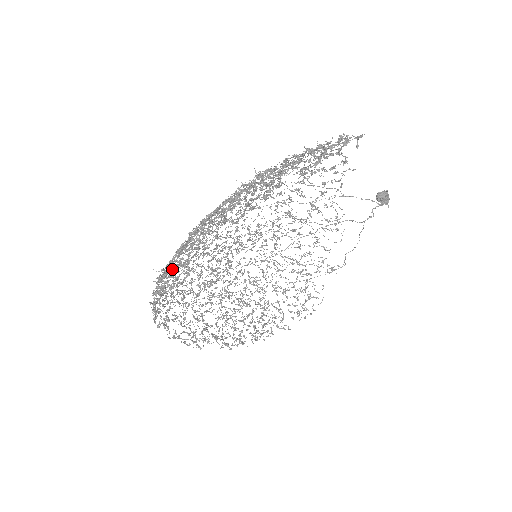
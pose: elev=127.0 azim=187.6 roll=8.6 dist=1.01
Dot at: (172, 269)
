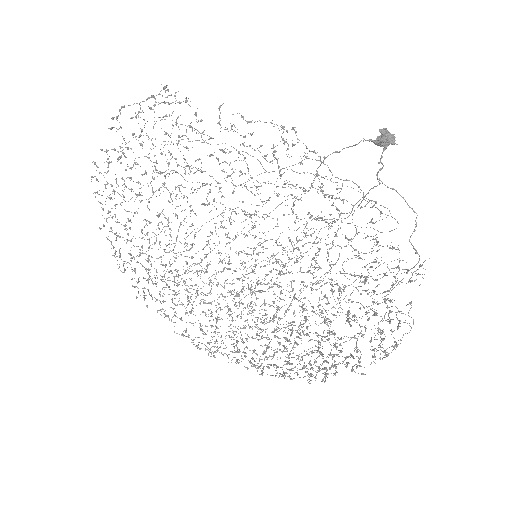
Dot at: (175, 270)
